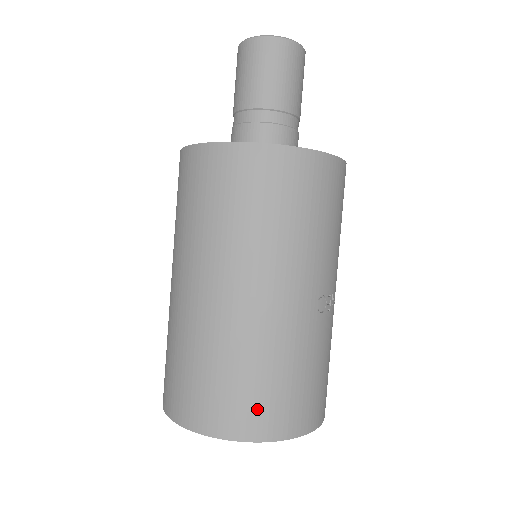
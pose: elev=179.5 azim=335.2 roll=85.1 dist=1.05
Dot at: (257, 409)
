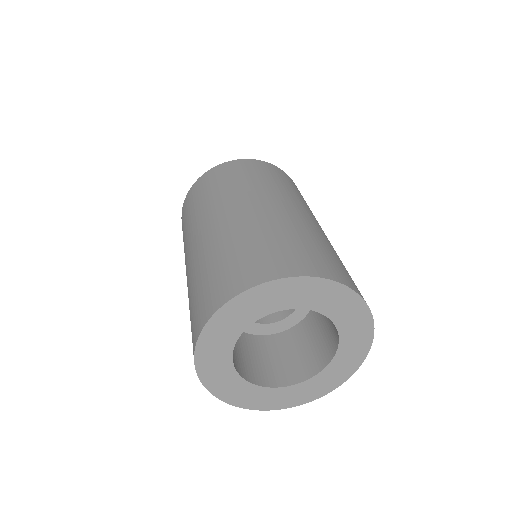
Dot at: (318, 260)
